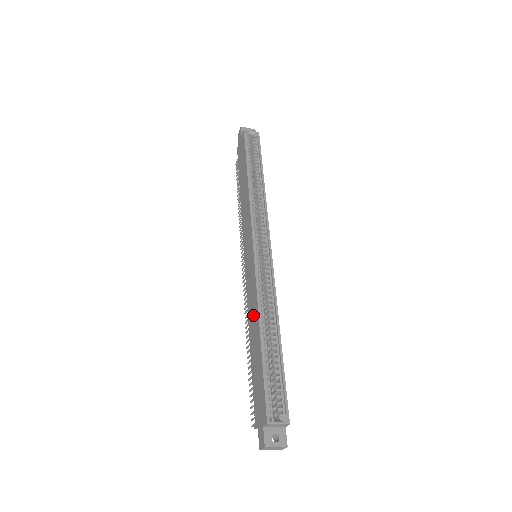
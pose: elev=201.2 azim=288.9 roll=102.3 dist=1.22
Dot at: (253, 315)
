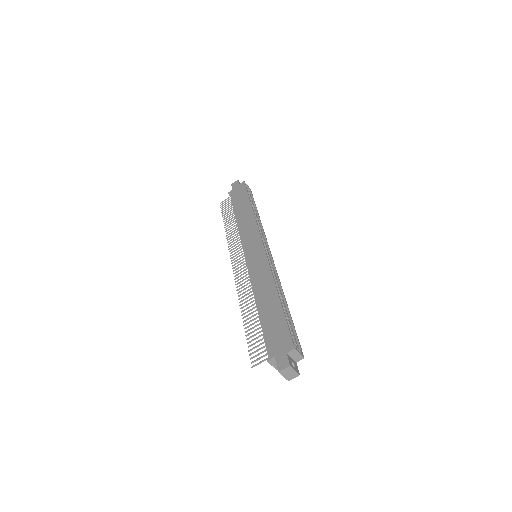
Dot at: (264, 286)
